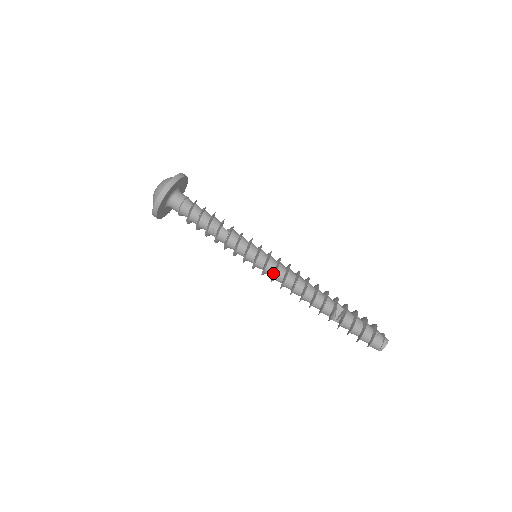
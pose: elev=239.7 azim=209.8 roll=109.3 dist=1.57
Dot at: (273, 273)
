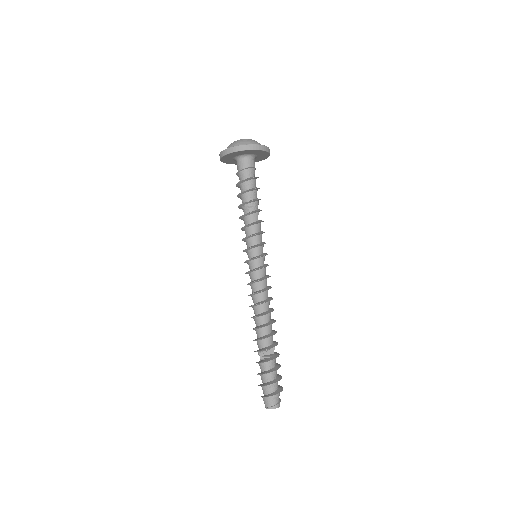
Dot at: (258, 279)
